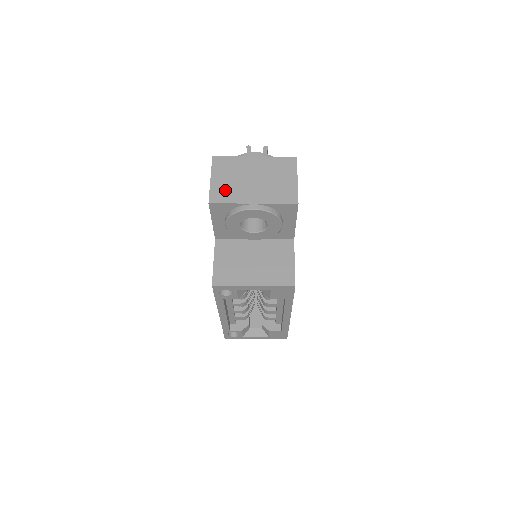
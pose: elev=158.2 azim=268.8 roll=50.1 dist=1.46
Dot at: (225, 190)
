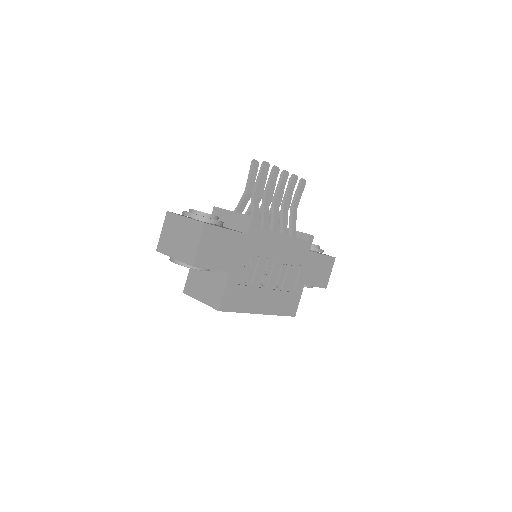
Dot at: (165, 243)
